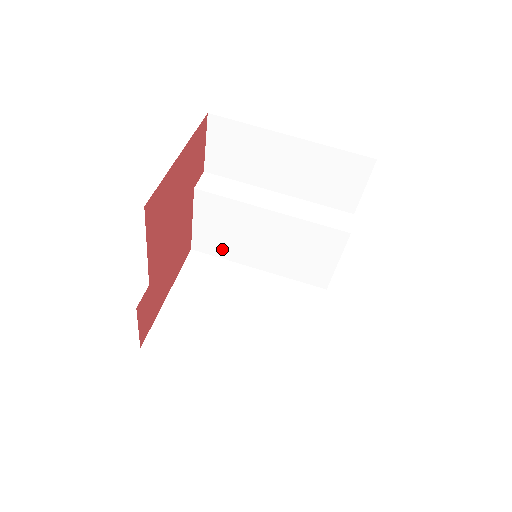
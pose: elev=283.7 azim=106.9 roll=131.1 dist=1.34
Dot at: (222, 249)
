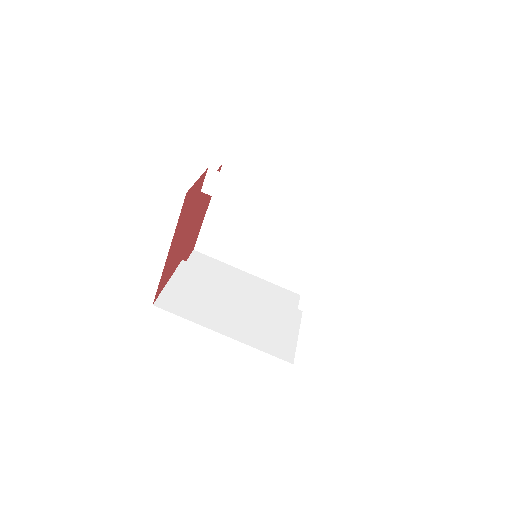
Dot at: occluded
